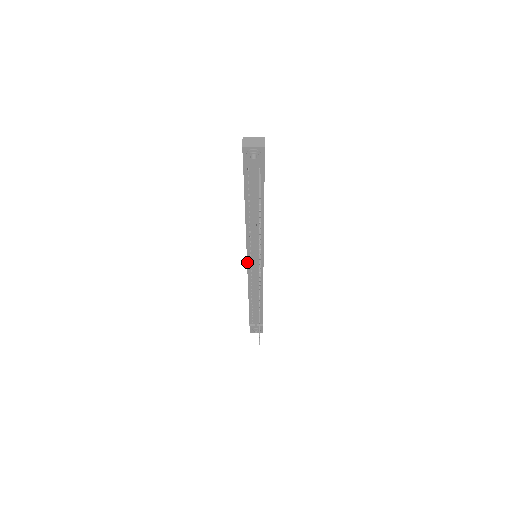
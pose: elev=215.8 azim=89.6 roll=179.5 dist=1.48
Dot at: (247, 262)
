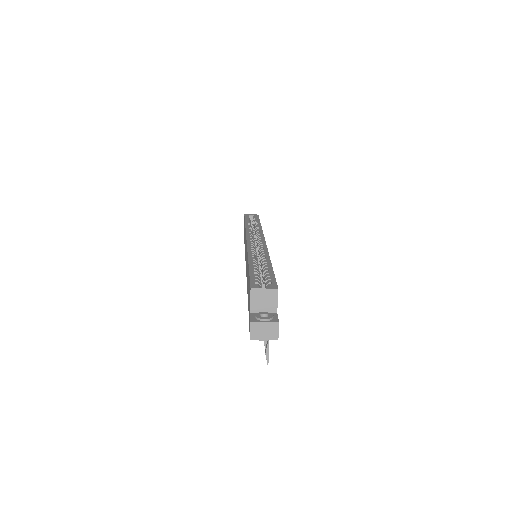
Dot at: occluded
